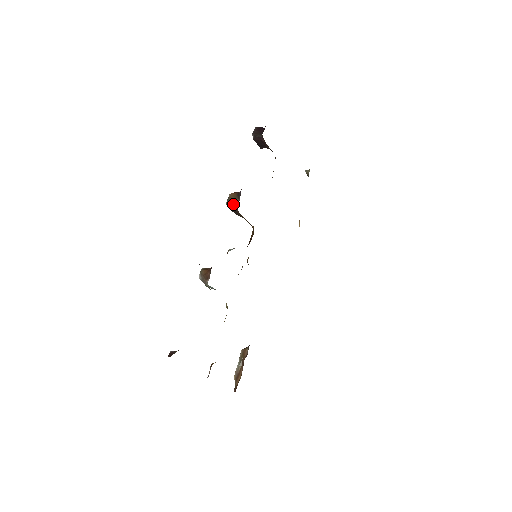
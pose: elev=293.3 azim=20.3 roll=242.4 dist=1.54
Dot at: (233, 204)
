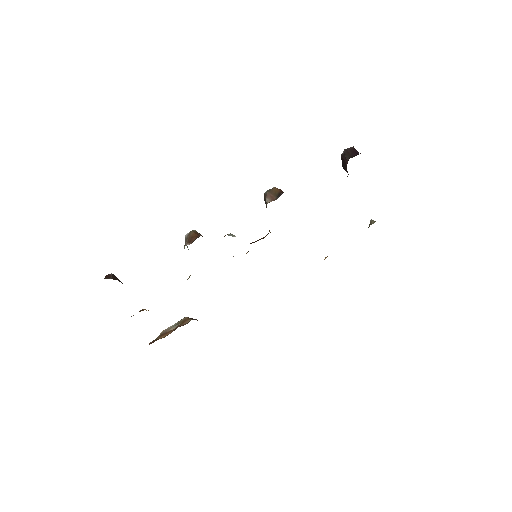
Dot at: (268, 198)
